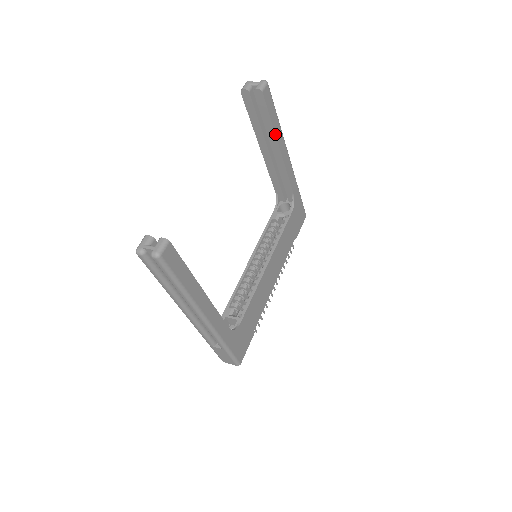
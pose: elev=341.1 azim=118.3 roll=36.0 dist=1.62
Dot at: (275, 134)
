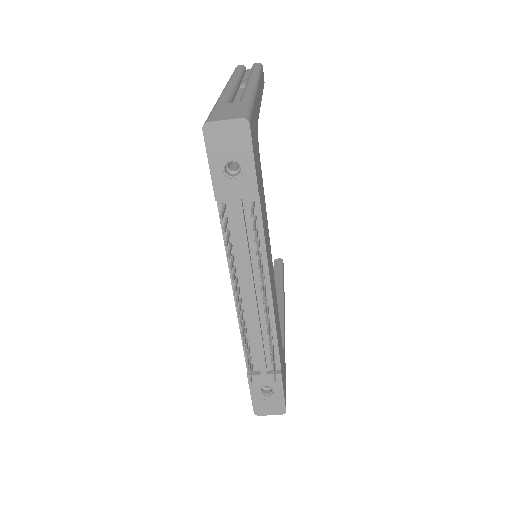
Dot at: (283, 286)
